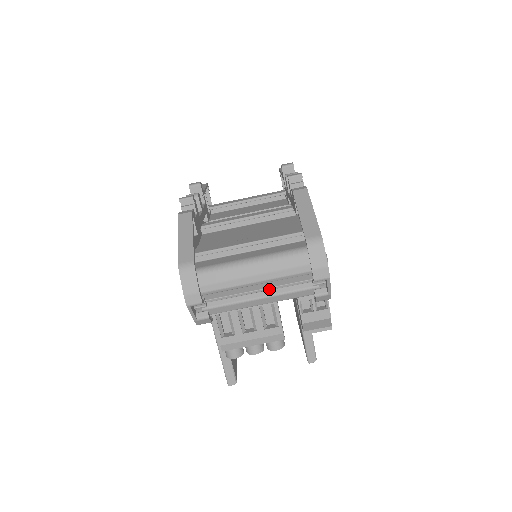
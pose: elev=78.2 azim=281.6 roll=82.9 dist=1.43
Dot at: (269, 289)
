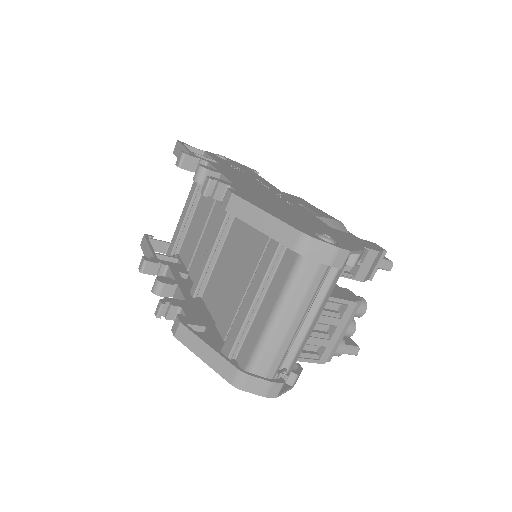
Dot at: (311, 303)
